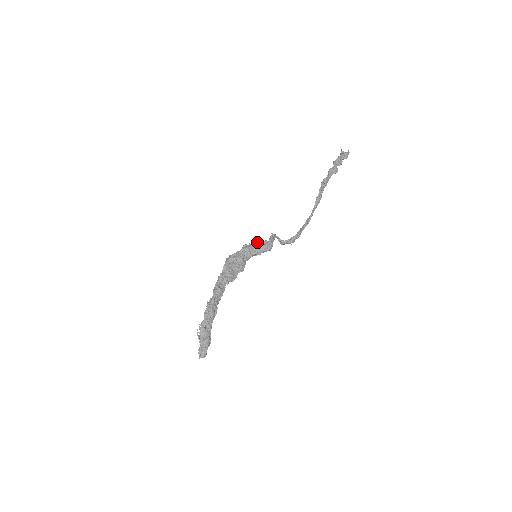
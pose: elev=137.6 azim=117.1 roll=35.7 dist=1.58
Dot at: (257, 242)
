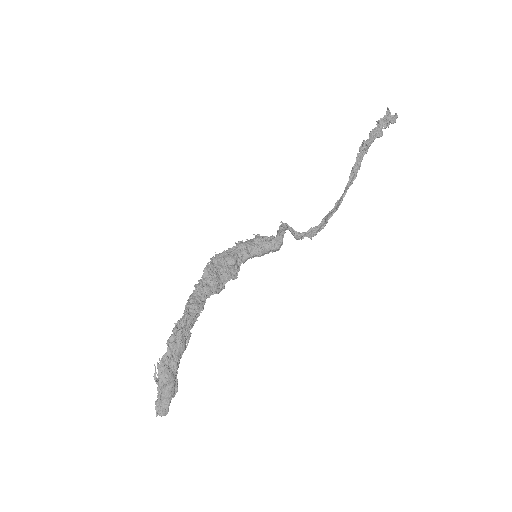
Dot at: (259, 238)
